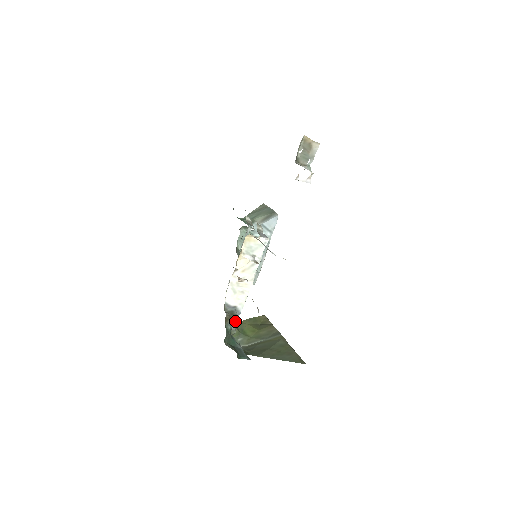
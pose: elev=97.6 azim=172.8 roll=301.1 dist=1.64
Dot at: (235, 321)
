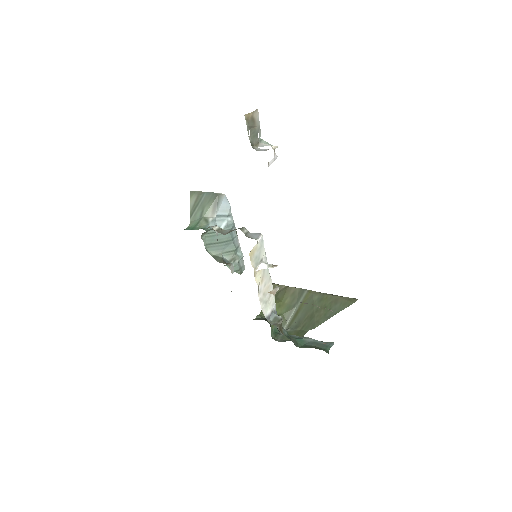
Dot at: occluded
